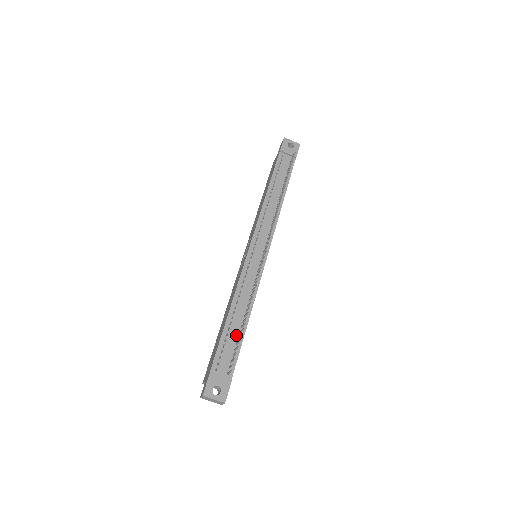
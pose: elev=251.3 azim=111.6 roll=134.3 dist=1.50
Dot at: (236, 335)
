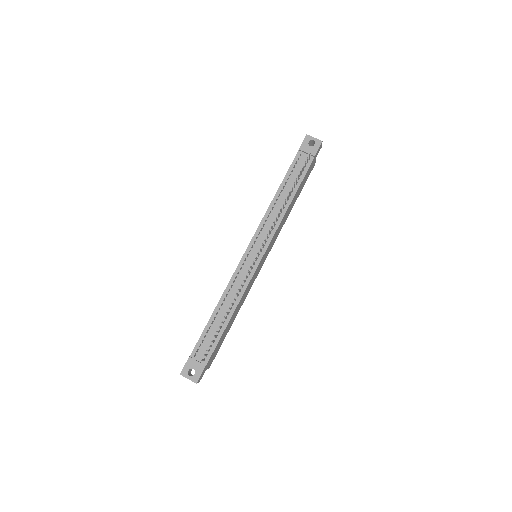
Dot at: (217, 329)
